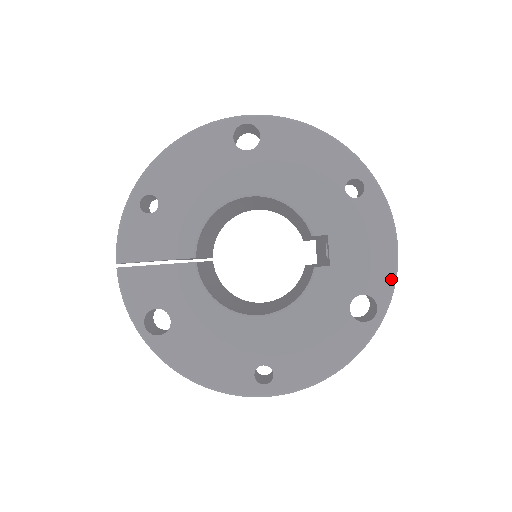
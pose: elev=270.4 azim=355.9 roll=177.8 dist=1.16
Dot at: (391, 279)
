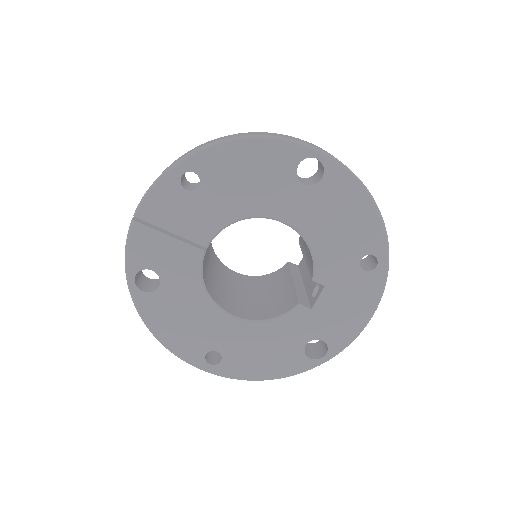
Dot at: (349, 340)
